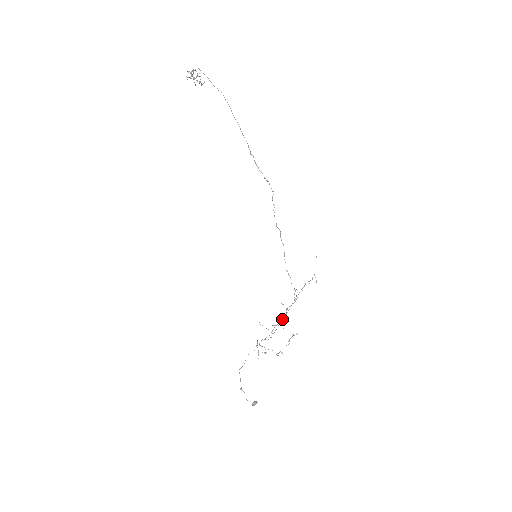
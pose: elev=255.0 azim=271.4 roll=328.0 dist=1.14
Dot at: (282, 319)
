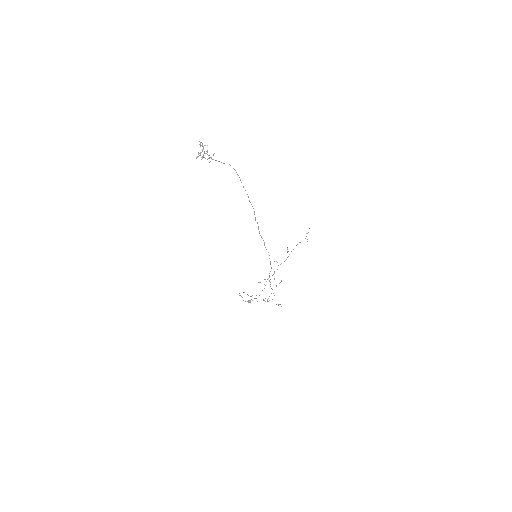
Dot at: (274, 273)
